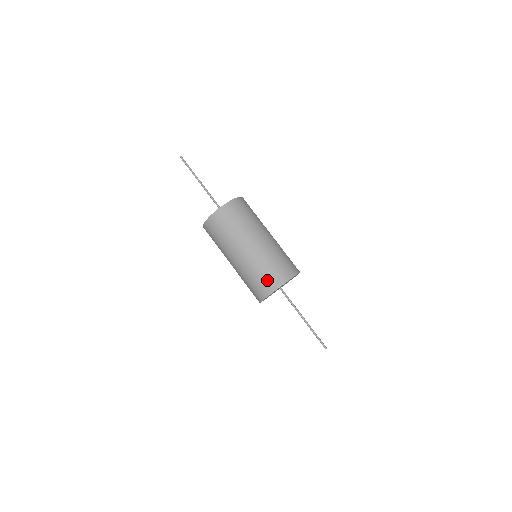
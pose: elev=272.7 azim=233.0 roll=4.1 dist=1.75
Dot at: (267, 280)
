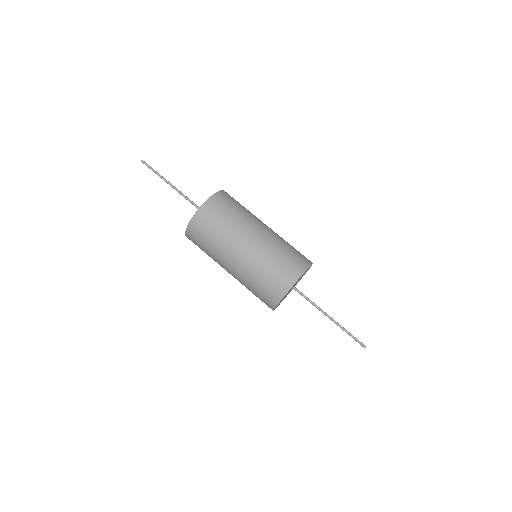
Dot at: (275, 282)
